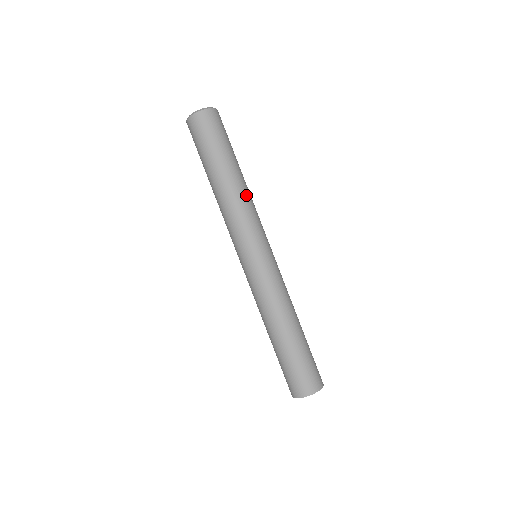
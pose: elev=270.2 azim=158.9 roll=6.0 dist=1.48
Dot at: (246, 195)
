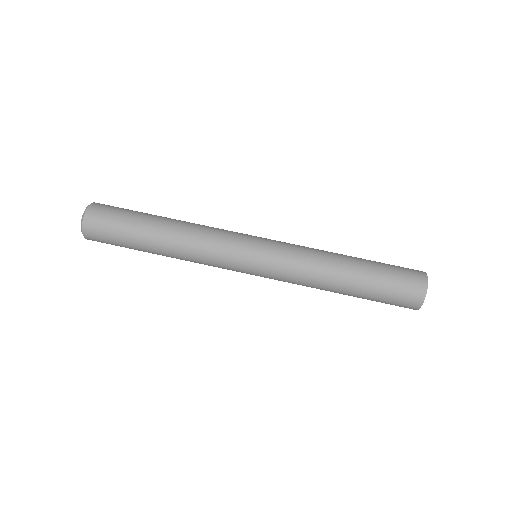
Dot at: occluded
